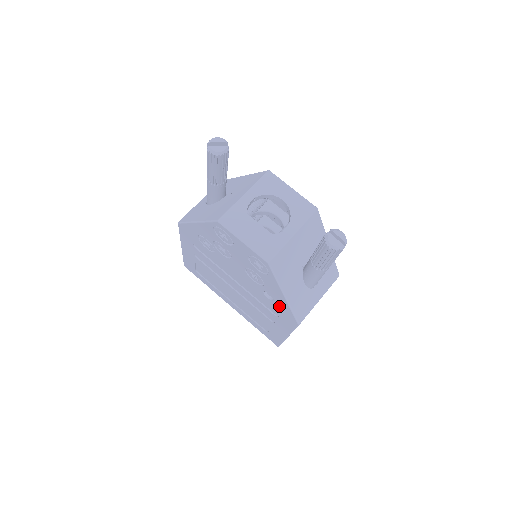
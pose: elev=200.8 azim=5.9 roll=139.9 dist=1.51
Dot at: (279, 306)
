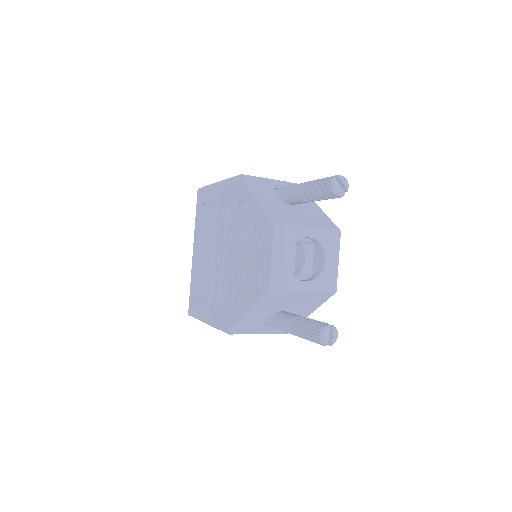
Dot at: (233, 309)
